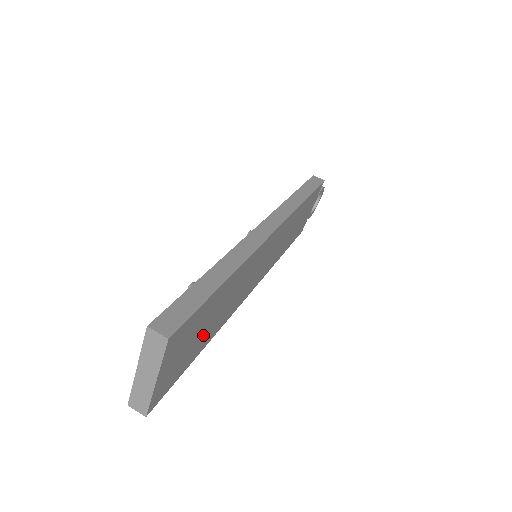
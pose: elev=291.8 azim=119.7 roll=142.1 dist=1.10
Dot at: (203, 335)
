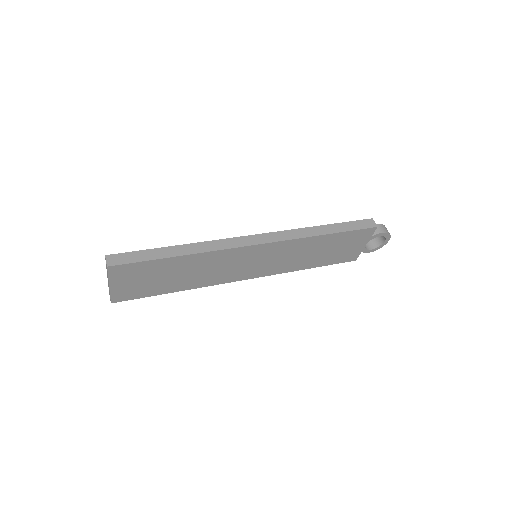
Dot at: (167, 282)
